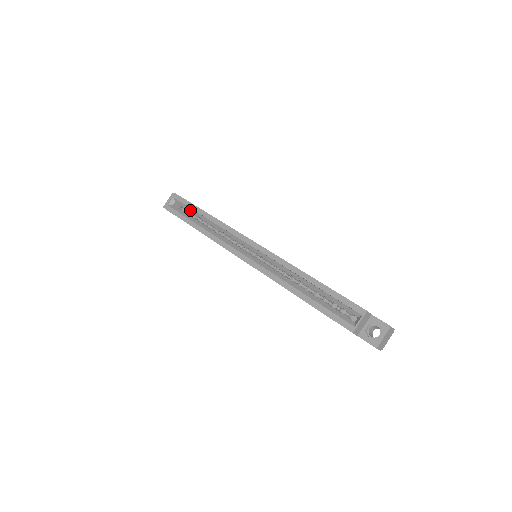
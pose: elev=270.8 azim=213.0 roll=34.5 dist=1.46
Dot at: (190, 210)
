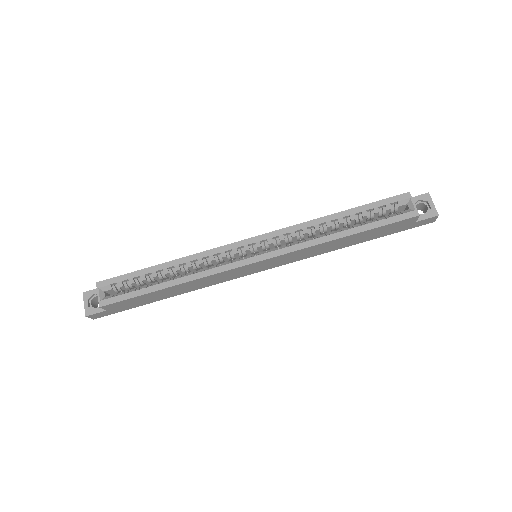
Dot at: (136, 281)
